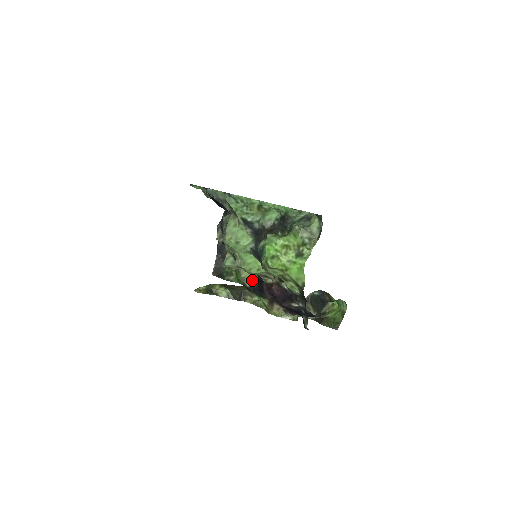
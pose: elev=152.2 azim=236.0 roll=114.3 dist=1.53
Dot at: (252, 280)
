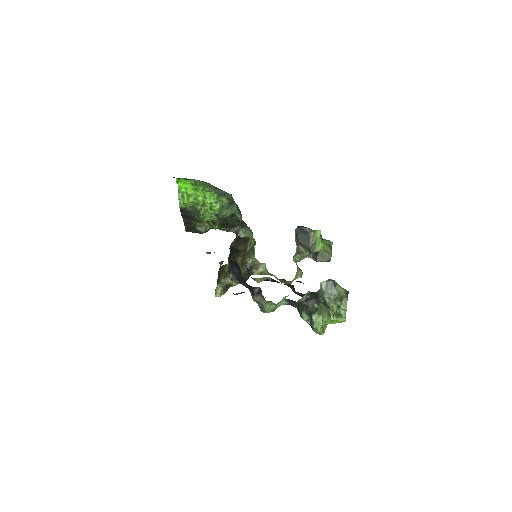
Dot at: occluded
